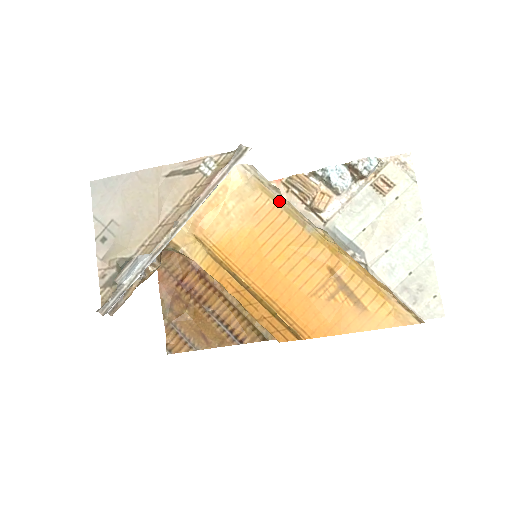
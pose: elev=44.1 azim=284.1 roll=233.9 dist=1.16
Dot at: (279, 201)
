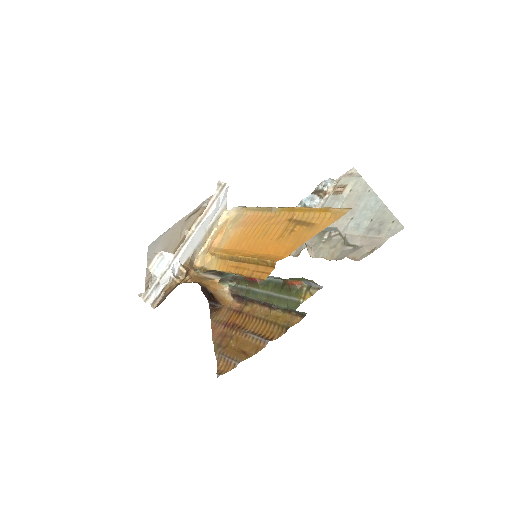
Dot at: (256, 209)
